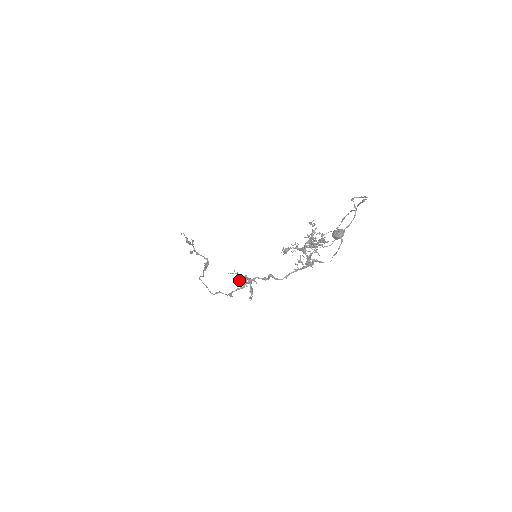
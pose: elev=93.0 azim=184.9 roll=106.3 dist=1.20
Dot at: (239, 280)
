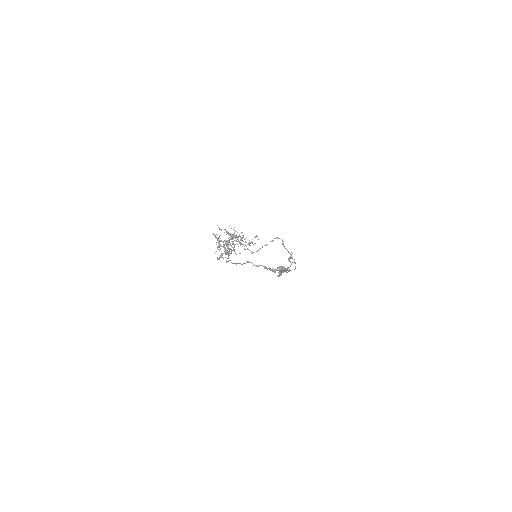
Dot at: (218, 242)
